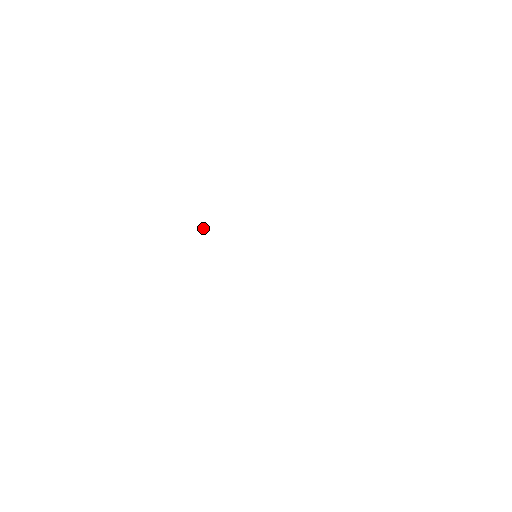
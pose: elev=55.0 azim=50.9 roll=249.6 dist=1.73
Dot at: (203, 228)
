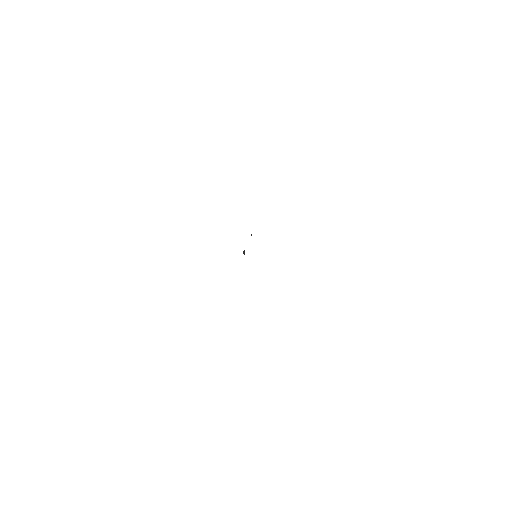
Dot at: (244, 251)
